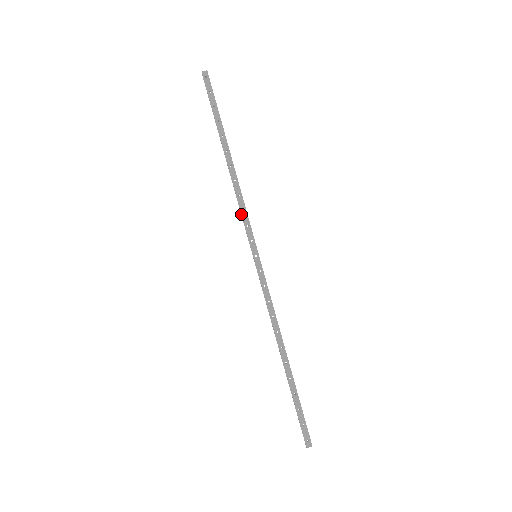
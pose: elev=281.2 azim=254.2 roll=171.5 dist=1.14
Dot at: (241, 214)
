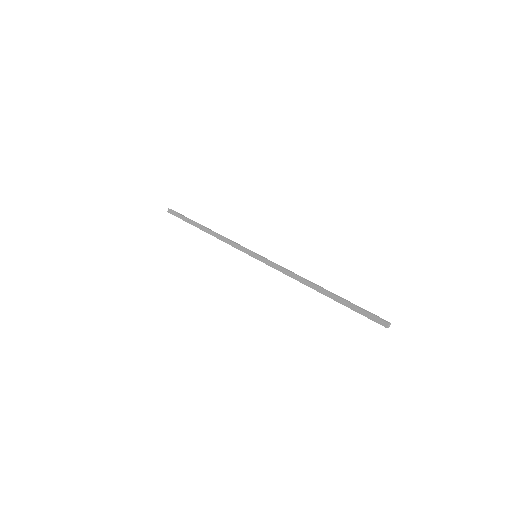
Dot at: occluded
